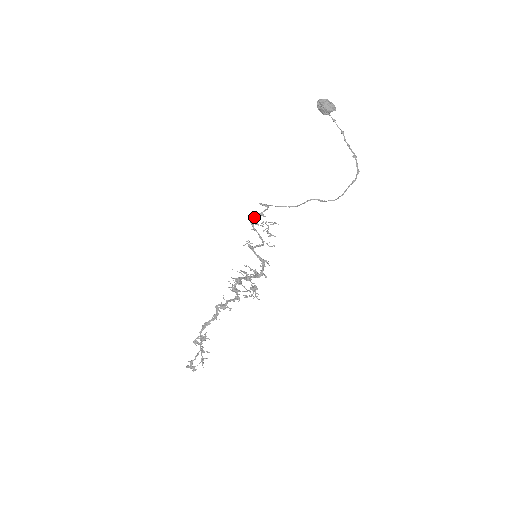
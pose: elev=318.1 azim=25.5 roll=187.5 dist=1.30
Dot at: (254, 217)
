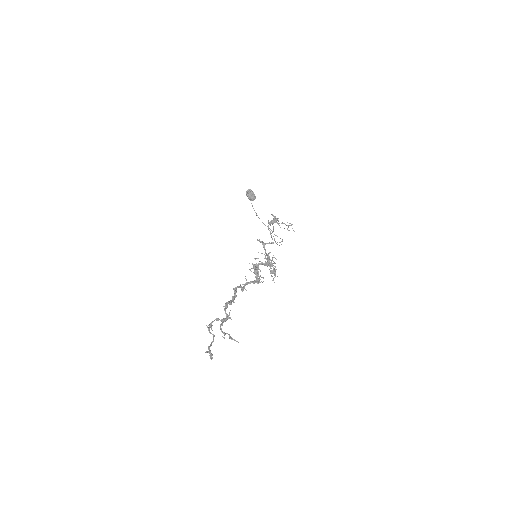
Dot at: (276, 218)
